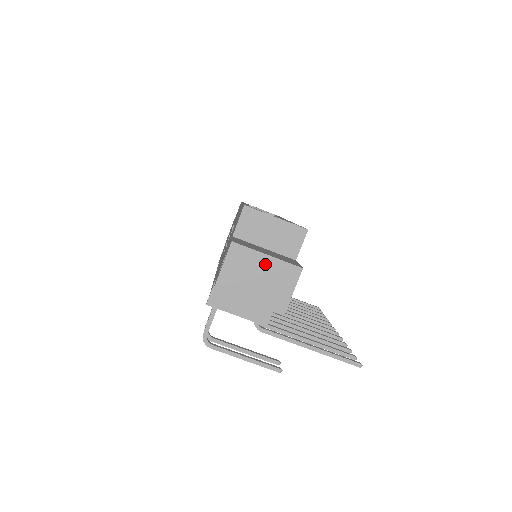
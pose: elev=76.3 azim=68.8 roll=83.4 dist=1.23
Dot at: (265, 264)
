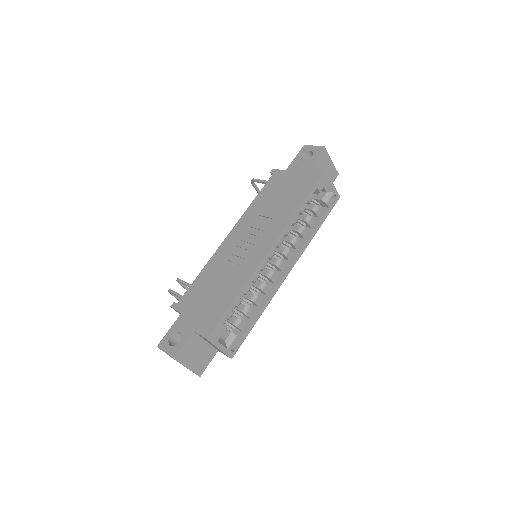
Dot at: occluded
